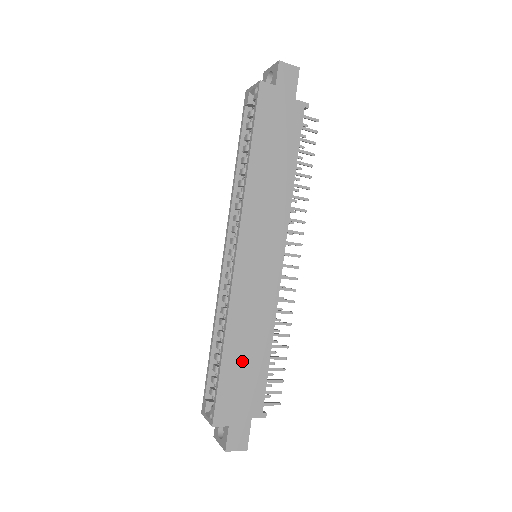
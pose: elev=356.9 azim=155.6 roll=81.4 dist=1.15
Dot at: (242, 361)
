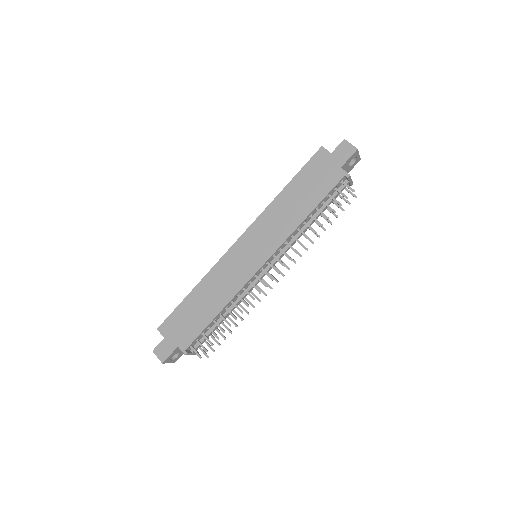
Dot at: (197, 306)
